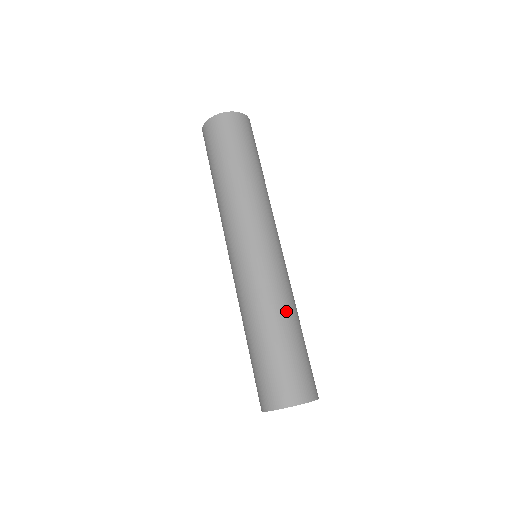
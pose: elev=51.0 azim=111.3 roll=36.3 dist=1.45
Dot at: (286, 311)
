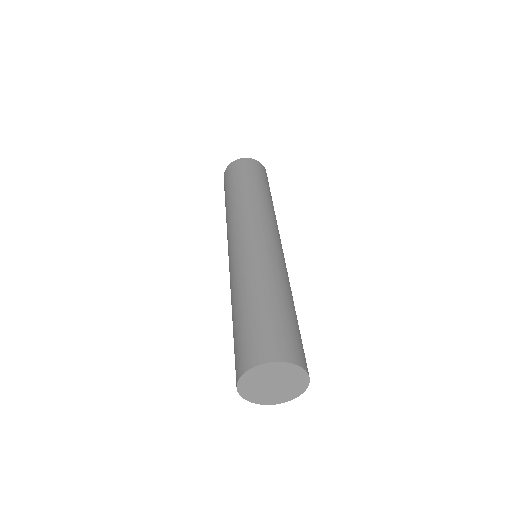
Dot at: (269, 281)
